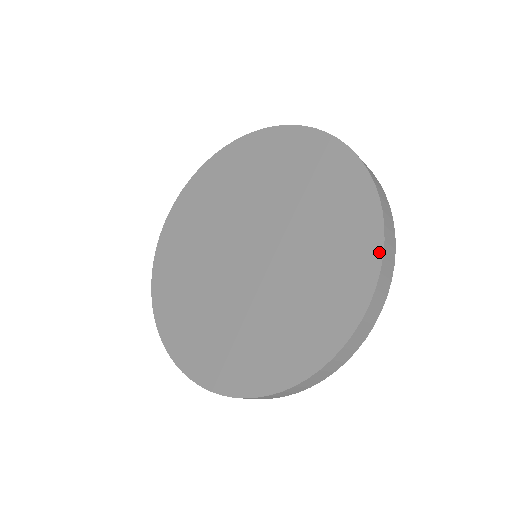
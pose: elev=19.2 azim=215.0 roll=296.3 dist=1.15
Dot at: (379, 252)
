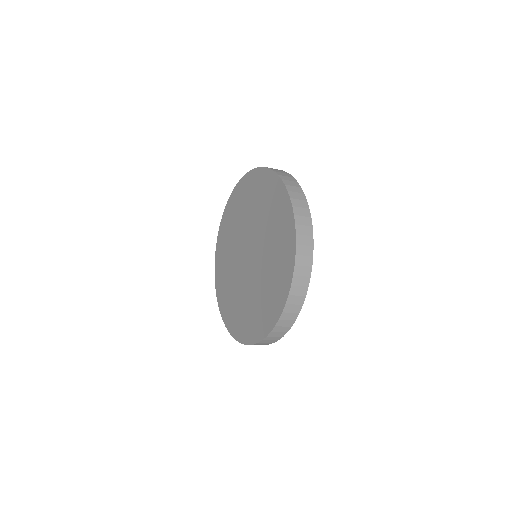
Dot at: (278, 316)
